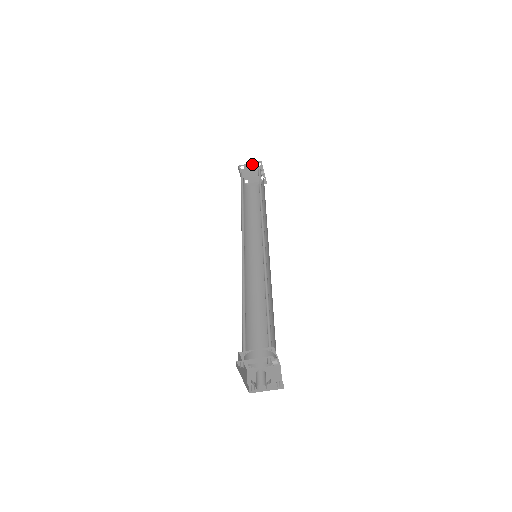
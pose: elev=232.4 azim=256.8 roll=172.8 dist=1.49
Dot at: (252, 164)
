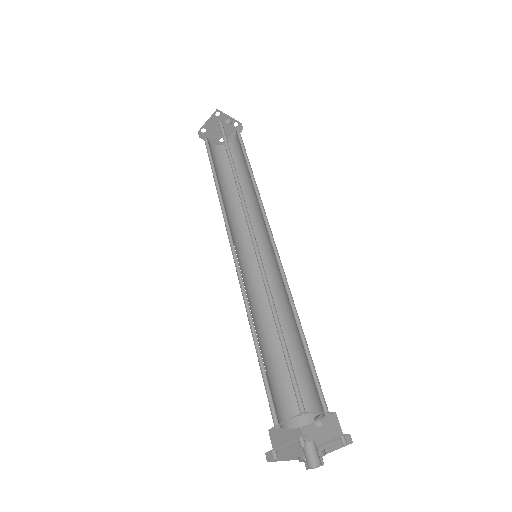
Dot at: (210, 119)
